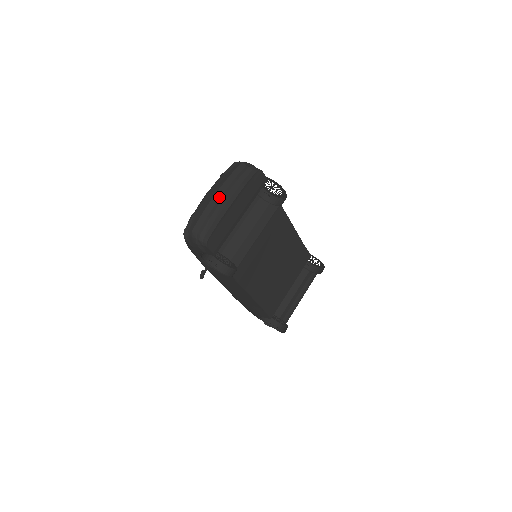
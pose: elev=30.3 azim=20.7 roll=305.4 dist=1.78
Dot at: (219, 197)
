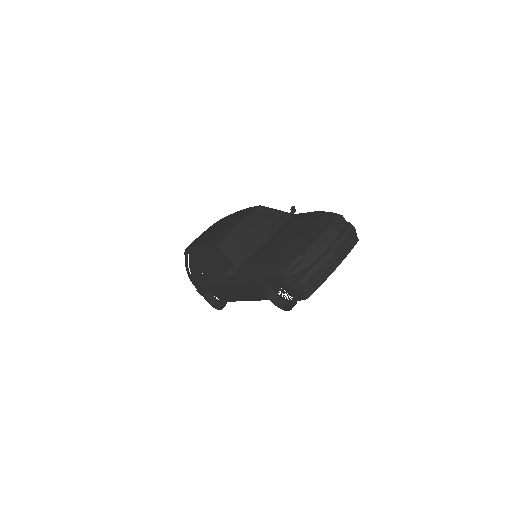
Dot at: (334, 258)
